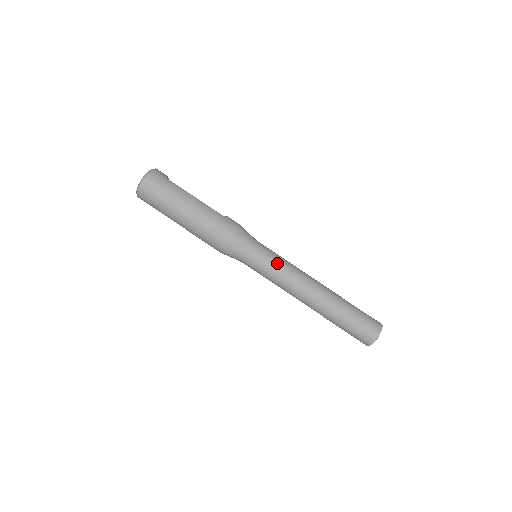
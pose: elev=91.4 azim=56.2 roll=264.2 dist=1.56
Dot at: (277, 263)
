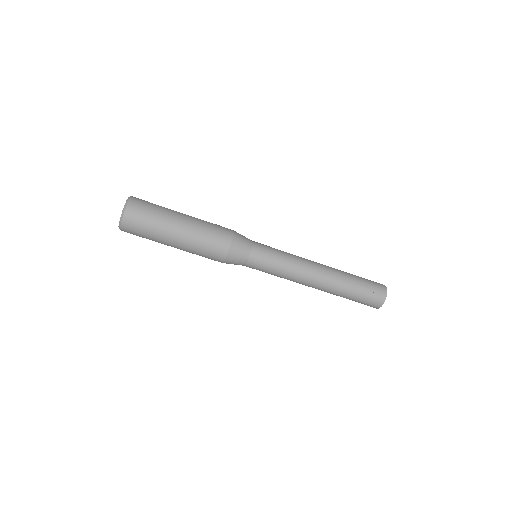
Dot at: (280, 254)
